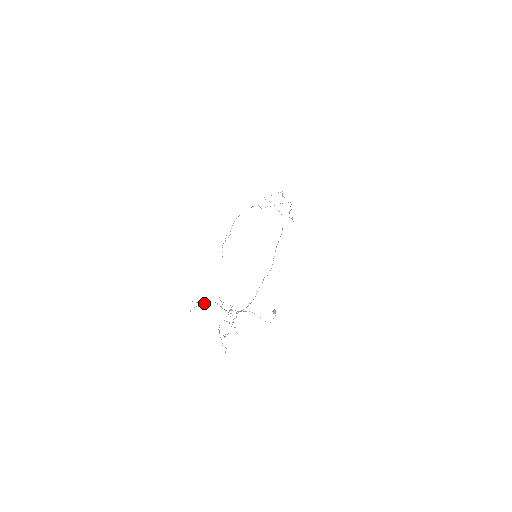
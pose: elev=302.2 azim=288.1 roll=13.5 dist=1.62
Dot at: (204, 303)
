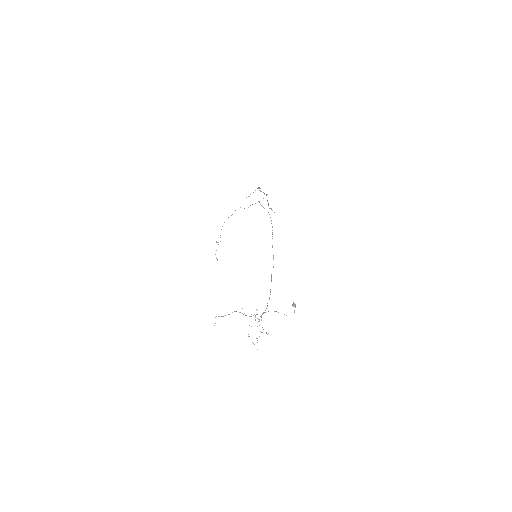
Dot at: occluded
